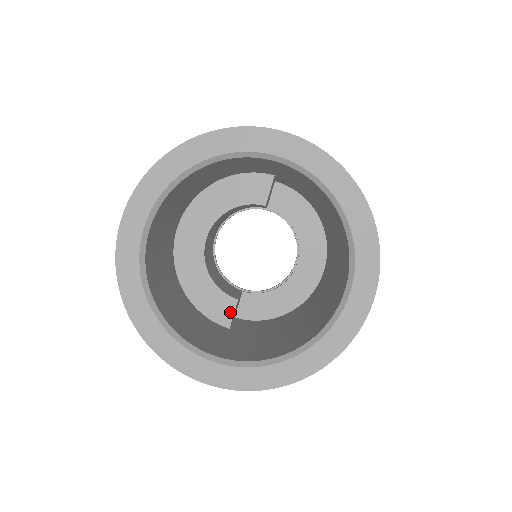
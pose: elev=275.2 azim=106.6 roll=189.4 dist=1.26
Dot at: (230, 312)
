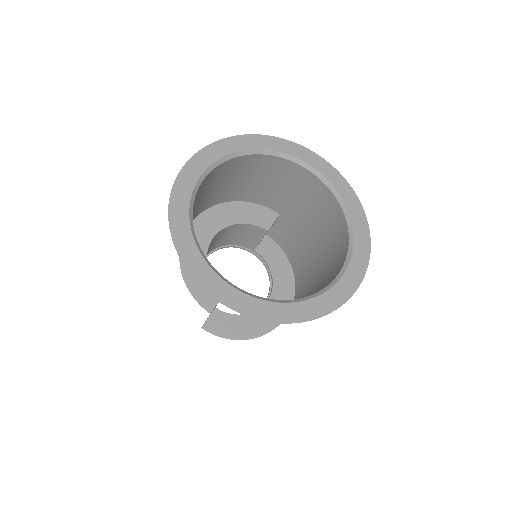
Dot at: (215, 300)
